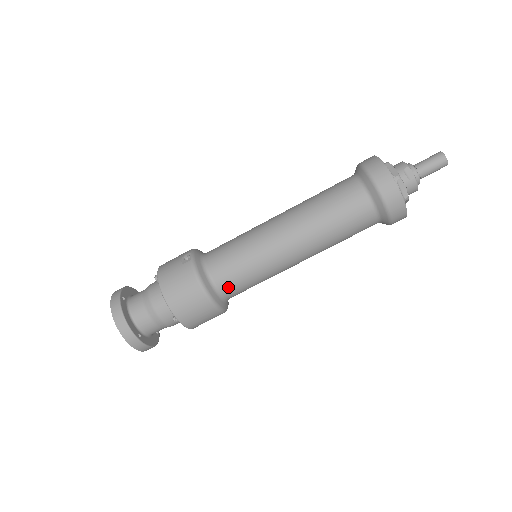
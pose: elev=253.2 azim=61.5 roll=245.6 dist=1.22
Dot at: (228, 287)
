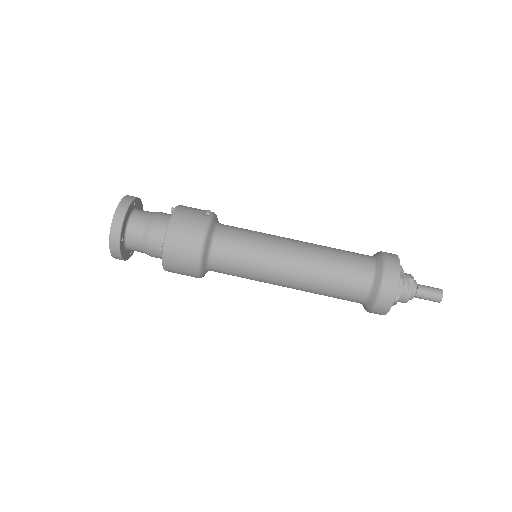
Dot at: (220, 258)
